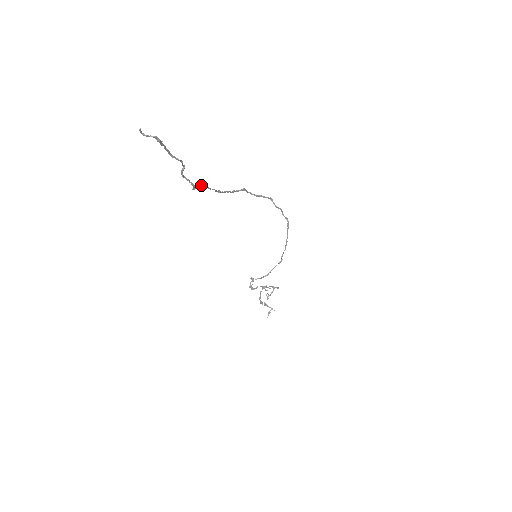
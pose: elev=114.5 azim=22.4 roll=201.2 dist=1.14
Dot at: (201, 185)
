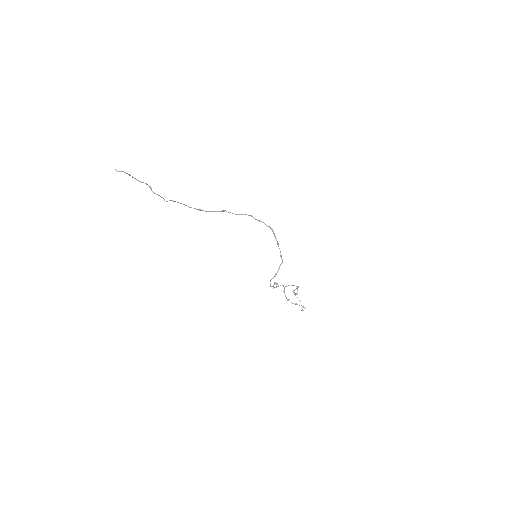
Dot at: (175, 201)
